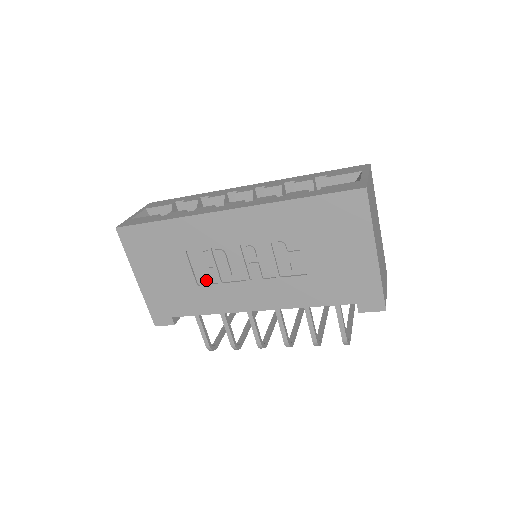
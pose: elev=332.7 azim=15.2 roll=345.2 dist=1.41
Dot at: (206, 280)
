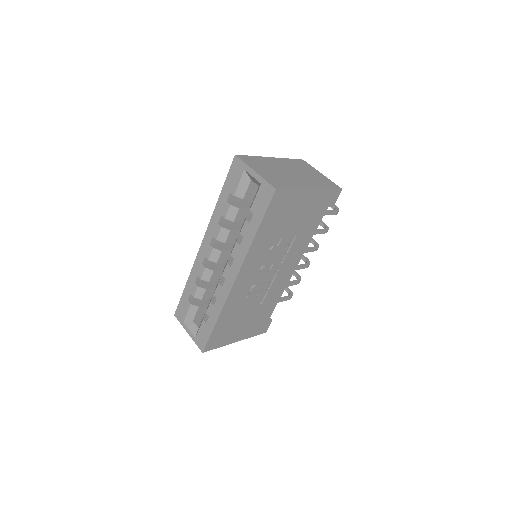
Dot at: (261, 298)
